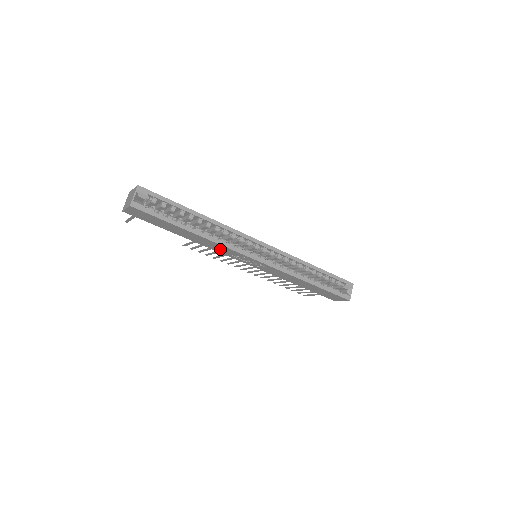
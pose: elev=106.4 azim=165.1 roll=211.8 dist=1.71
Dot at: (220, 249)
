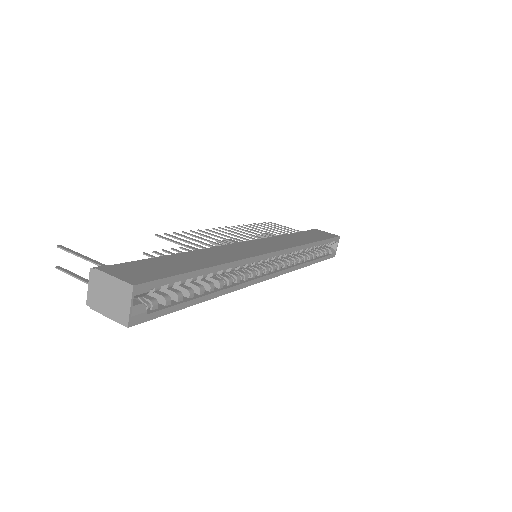
Dot at: occluded
